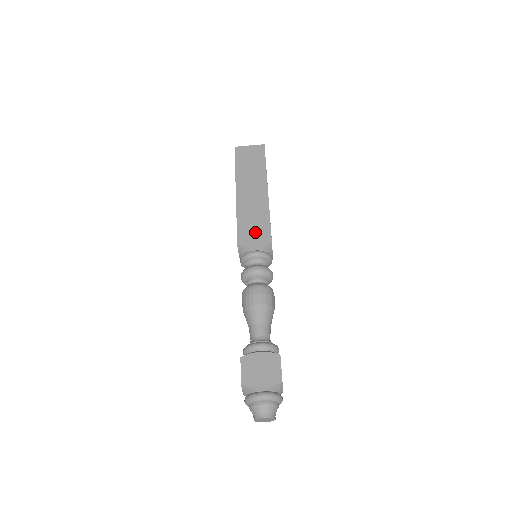
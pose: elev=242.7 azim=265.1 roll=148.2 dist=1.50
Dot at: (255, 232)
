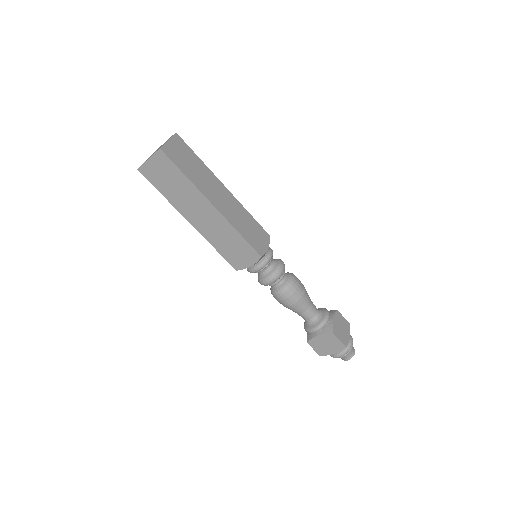
Dot at: (240, 254)
